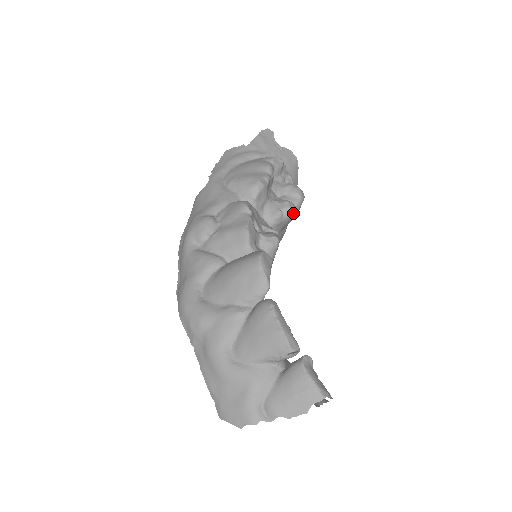
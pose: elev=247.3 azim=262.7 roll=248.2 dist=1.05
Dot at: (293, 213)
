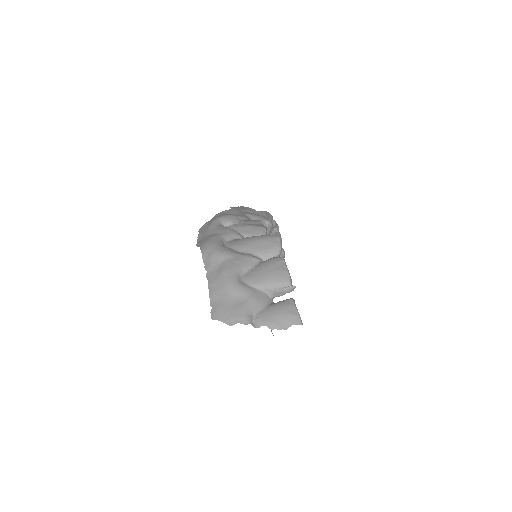
Dot at: (279, 256)
